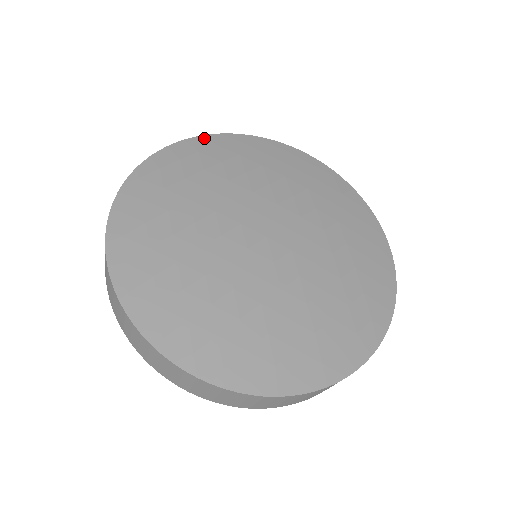
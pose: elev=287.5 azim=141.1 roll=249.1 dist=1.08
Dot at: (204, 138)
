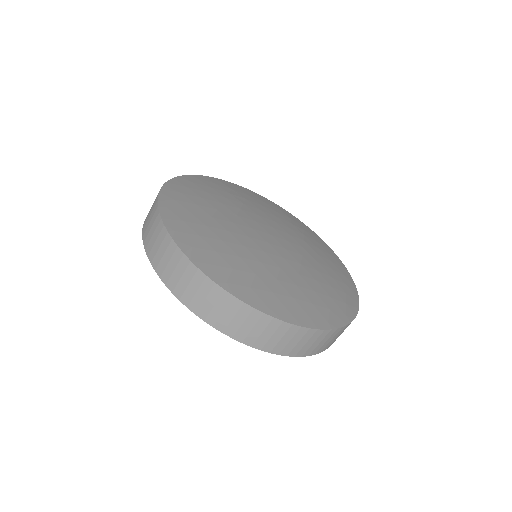
Dot at: (180, 178)
